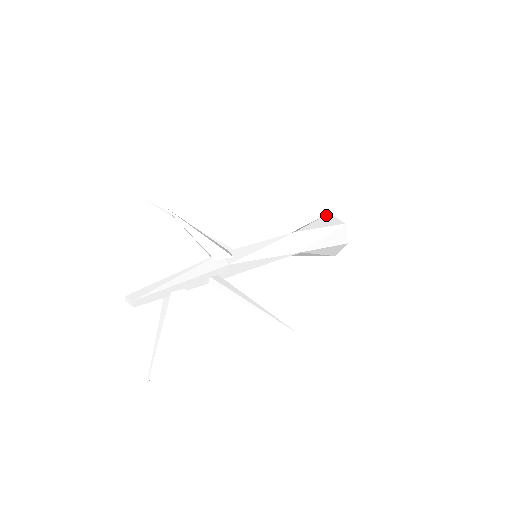
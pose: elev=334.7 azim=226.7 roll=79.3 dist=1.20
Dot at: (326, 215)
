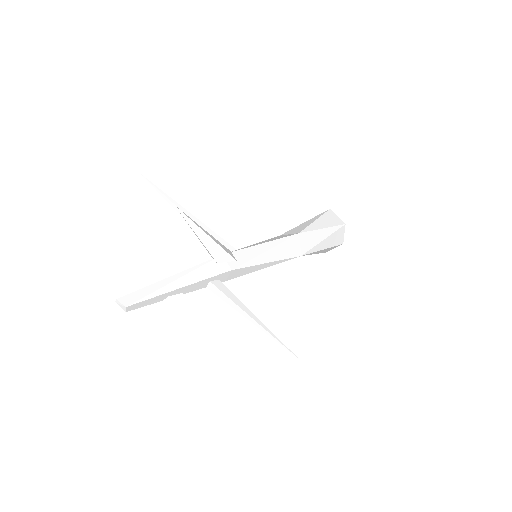
Dot at: (327, 211)
